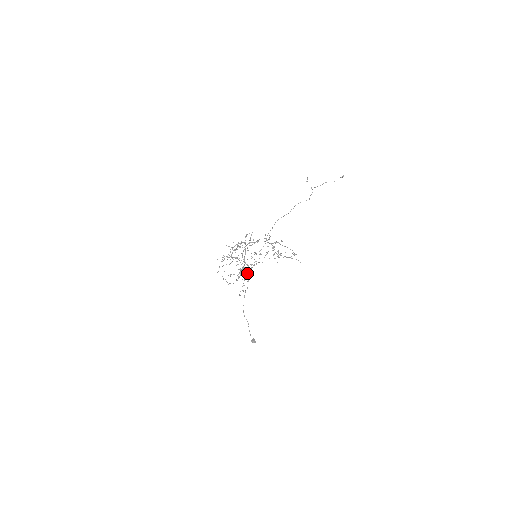
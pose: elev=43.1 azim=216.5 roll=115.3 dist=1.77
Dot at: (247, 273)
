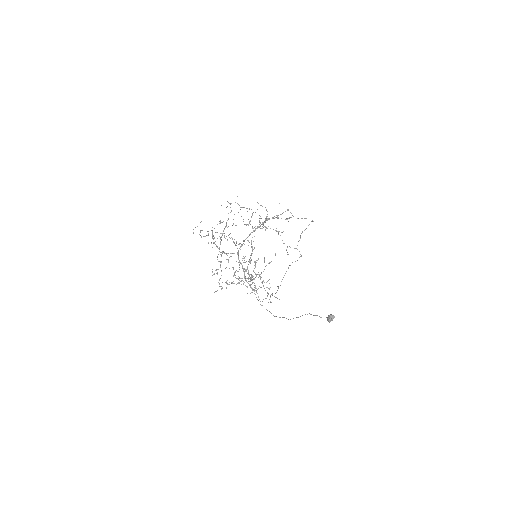
Dot at: (260, 277)
